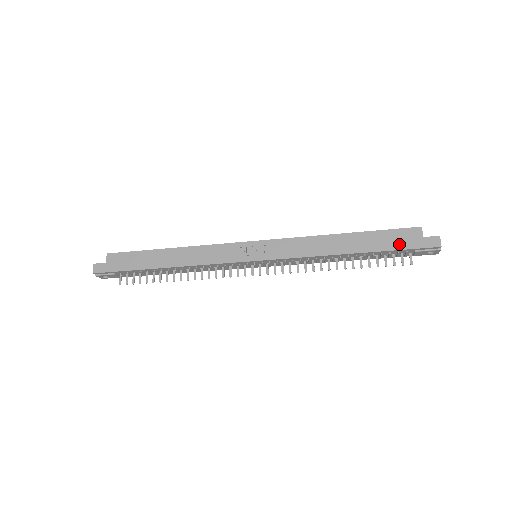
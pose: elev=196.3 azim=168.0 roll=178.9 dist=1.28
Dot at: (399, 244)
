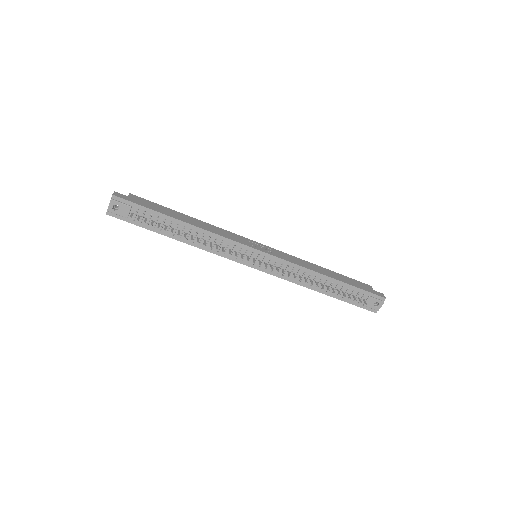
Dot at: (360, 287)
